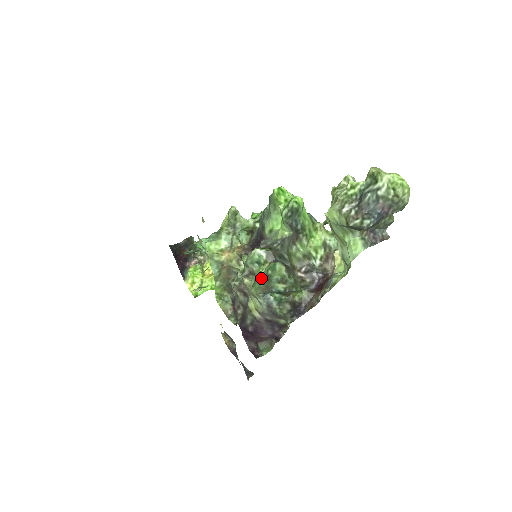
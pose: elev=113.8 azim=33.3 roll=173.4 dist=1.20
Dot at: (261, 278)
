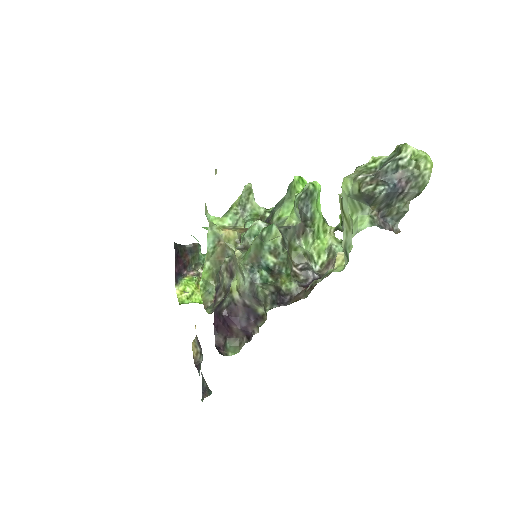
Dot at: (254, 242)
